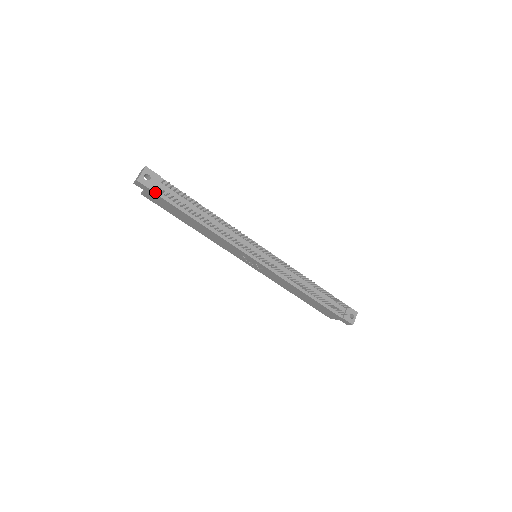
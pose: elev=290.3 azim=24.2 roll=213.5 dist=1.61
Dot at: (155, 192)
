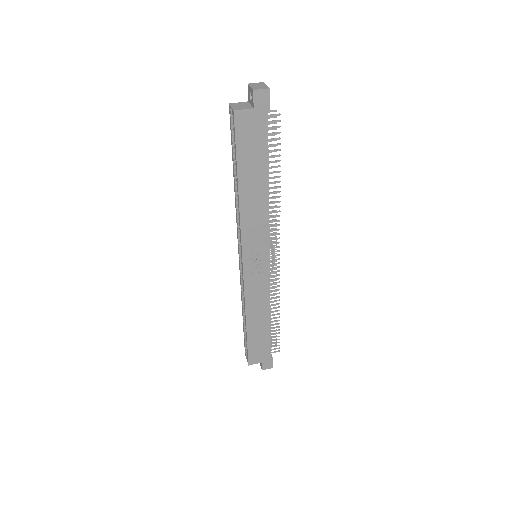
Dot at: (267, 116)
